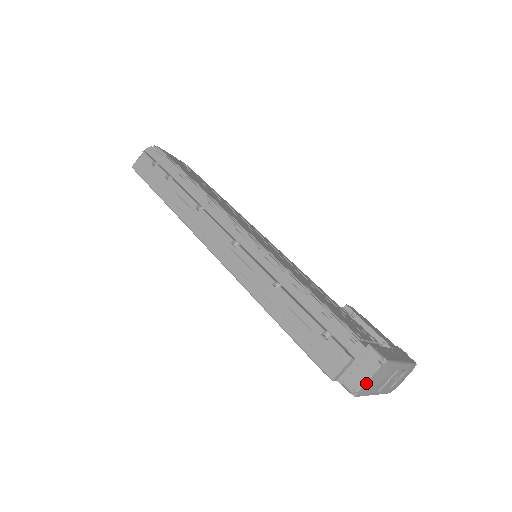
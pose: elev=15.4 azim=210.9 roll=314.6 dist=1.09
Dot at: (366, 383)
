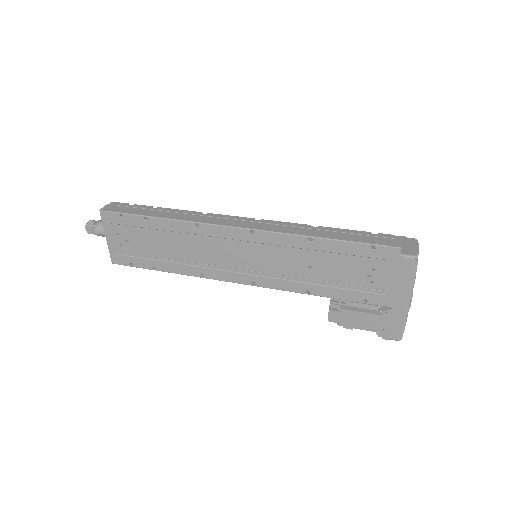
Dot at: (418, 251)
